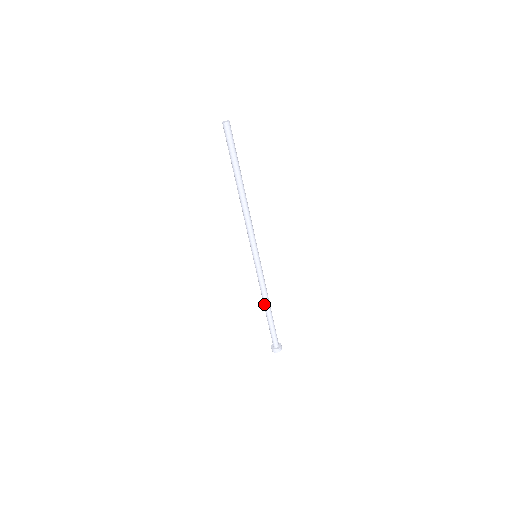
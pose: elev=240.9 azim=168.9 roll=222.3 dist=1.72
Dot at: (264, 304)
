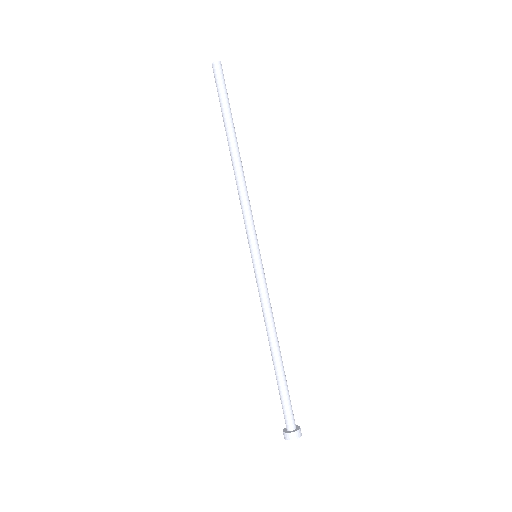
Dot at: (270, 341)
